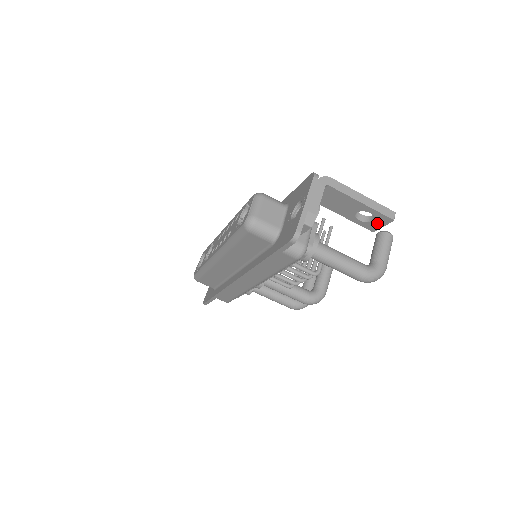
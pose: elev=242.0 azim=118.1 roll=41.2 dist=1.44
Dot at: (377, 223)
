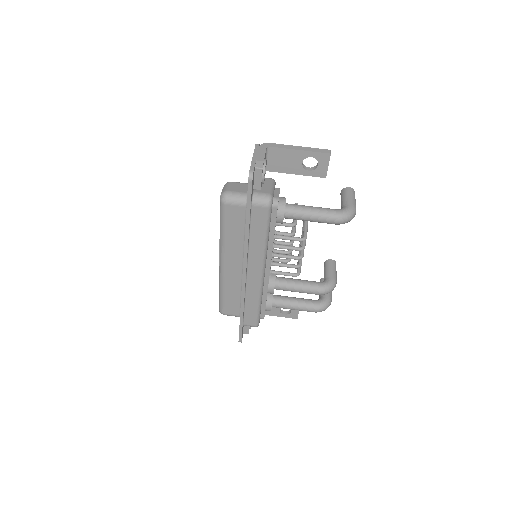
Dot at: (322, 165)
